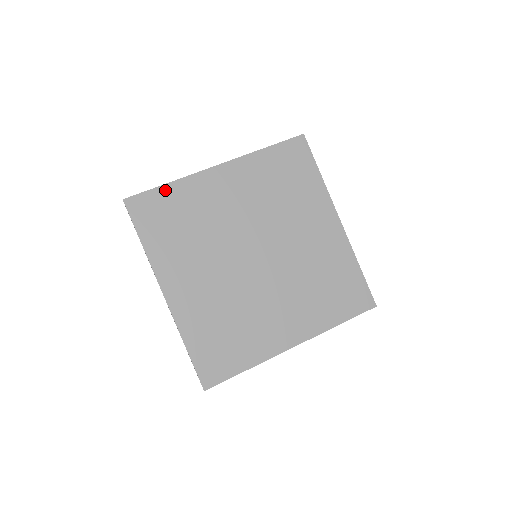
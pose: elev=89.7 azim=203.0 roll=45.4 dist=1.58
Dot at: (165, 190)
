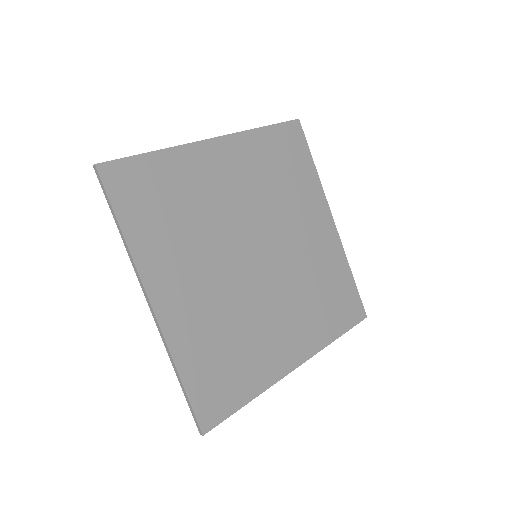
Dot at: (152, 159)
